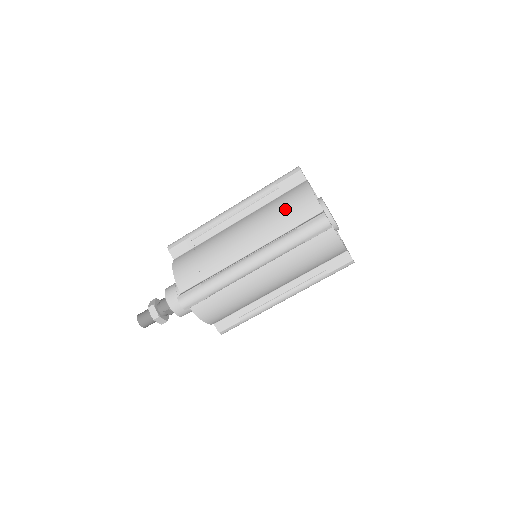
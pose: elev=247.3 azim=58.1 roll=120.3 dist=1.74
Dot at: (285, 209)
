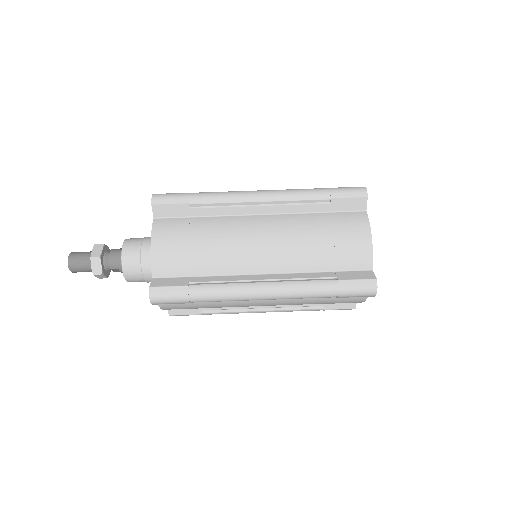
Dot at: (330, 242)
